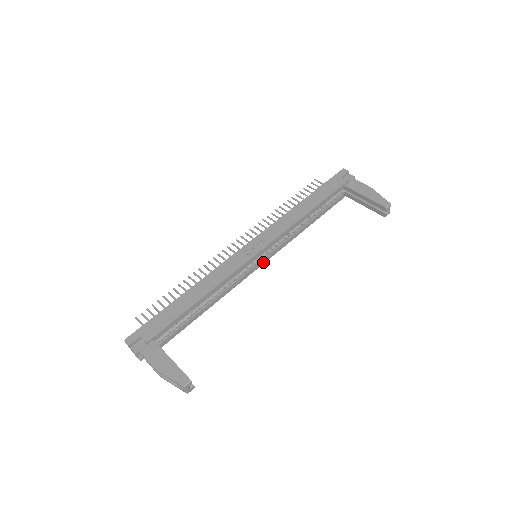
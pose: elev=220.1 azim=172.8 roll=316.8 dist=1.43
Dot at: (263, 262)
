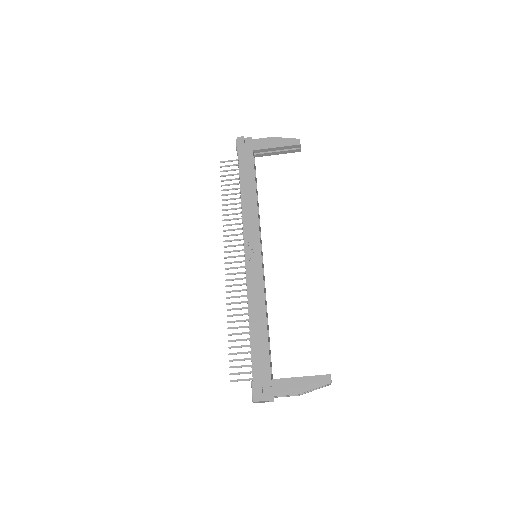
Dot at: (262, 256)
